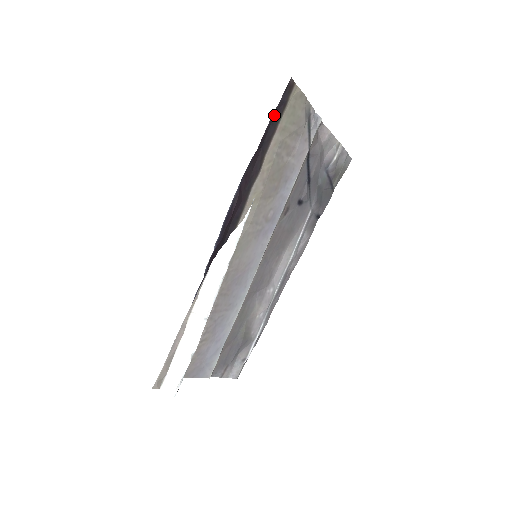
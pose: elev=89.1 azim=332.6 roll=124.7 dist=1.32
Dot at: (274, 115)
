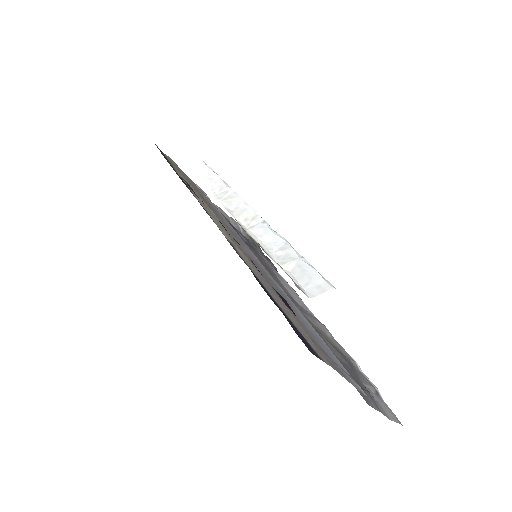
Dot at: occluded
